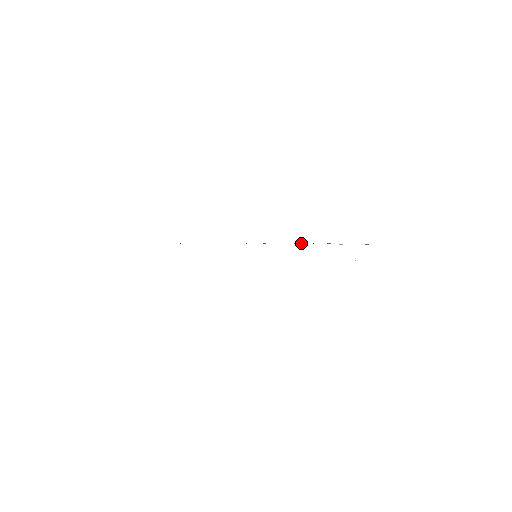
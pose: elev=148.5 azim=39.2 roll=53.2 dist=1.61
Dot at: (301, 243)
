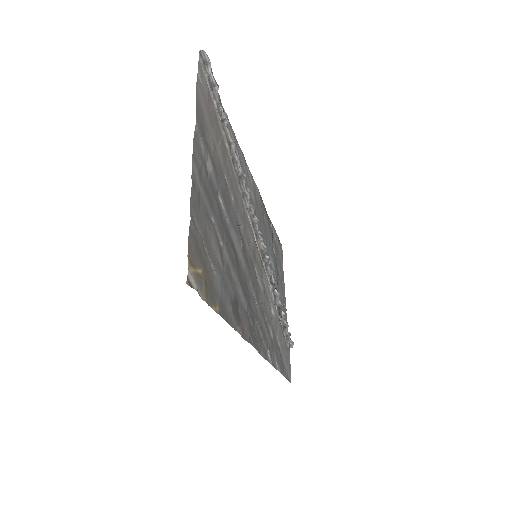
Dot at: (244, 186)
